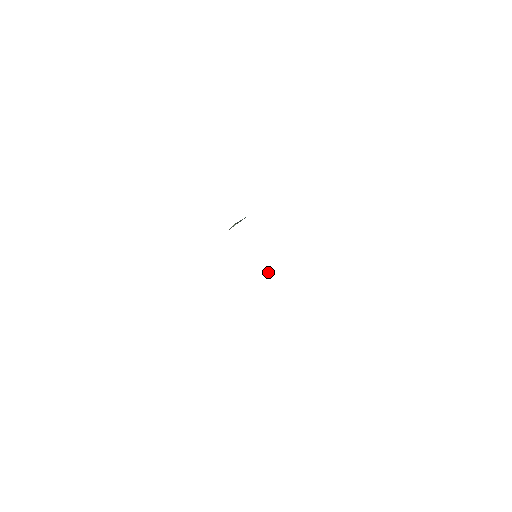
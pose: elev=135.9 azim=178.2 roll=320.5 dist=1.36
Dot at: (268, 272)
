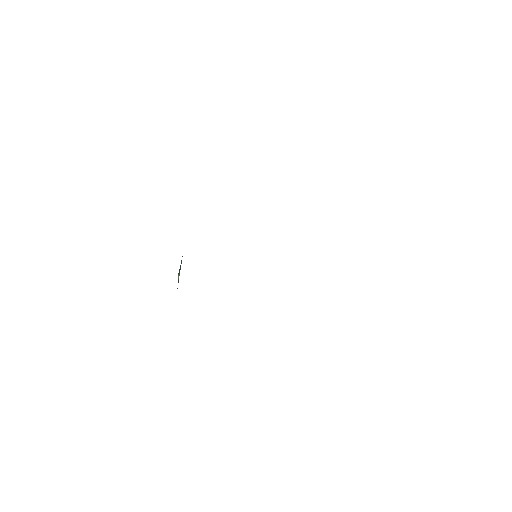
Dot at: occluded
